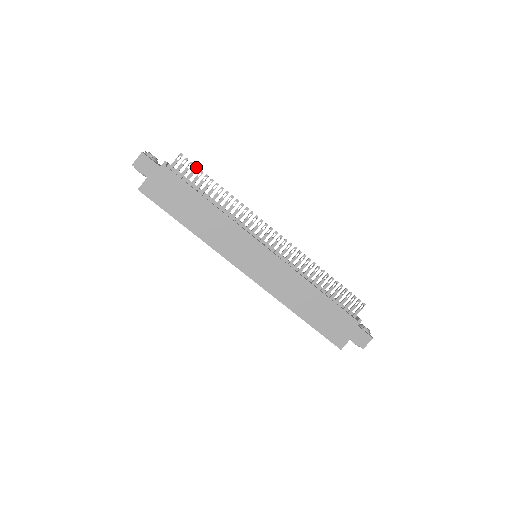
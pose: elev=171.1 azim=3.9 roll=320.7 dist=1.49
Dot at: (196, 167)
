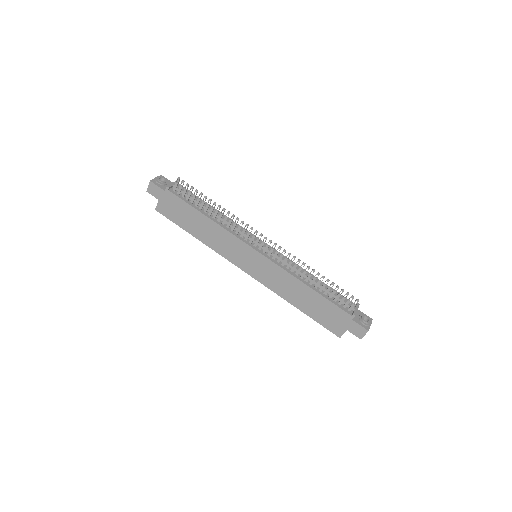
Dot at: (191, 188)
